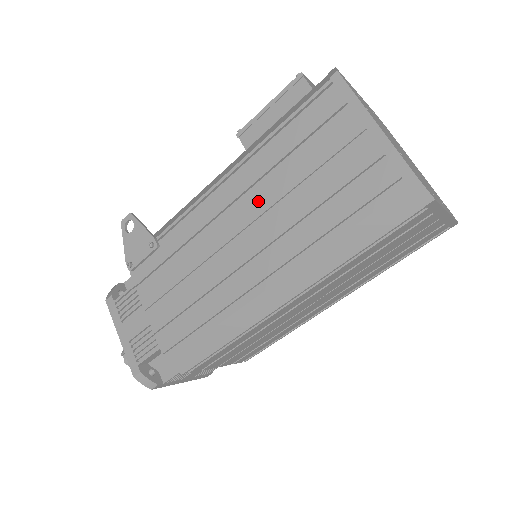
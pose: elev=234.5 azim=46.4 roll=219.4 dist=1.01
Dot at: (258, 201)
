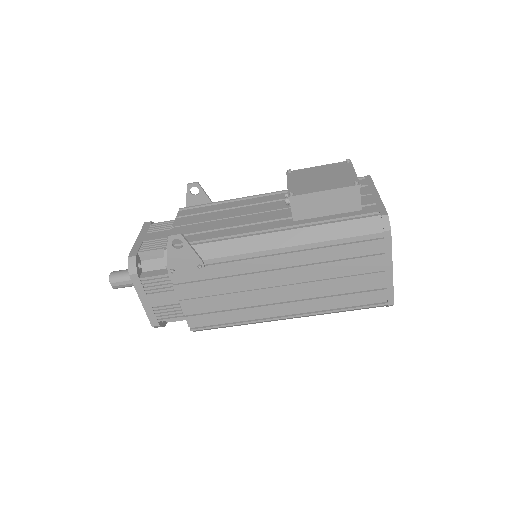
Dot at: (300, 275)
